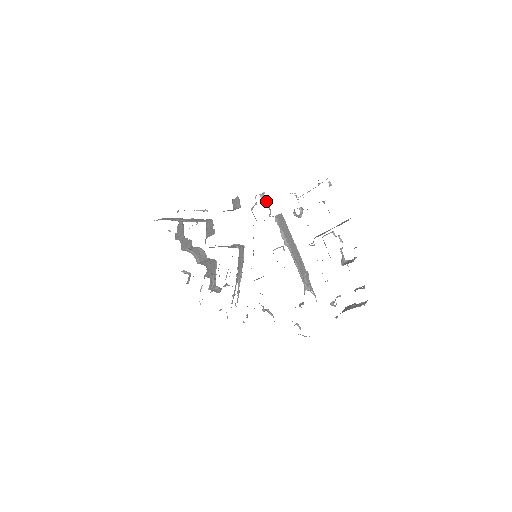
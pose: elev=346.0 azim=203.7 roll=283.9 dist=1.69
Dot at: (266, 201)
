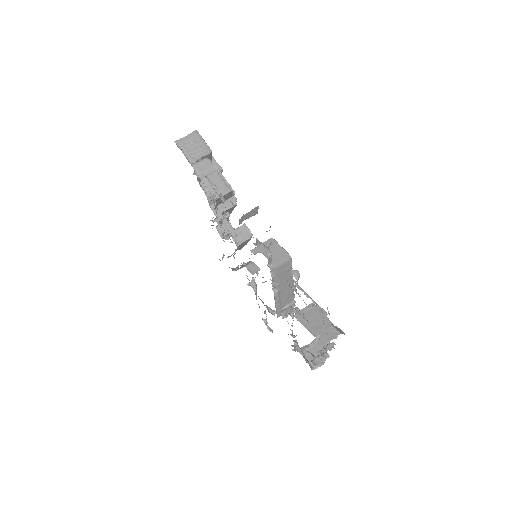
Dot at: (270, 253)
